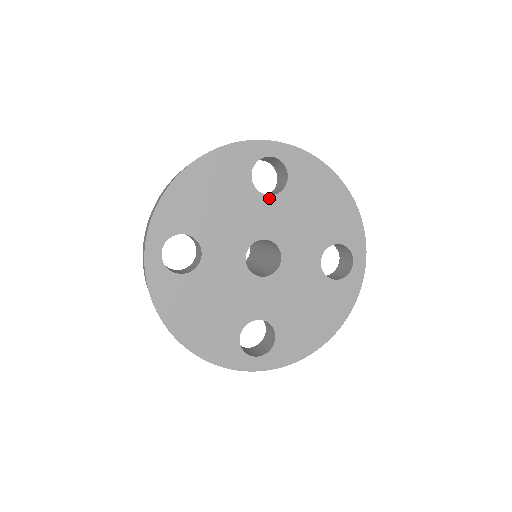
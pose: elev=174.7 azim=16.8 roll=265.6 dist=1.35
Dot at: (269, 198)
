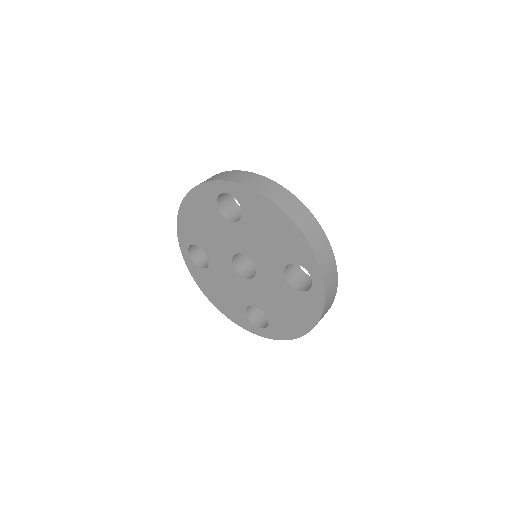
Dot at: (234, 224)
